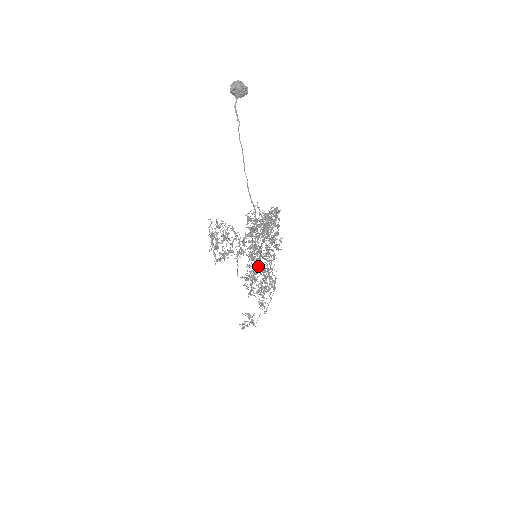
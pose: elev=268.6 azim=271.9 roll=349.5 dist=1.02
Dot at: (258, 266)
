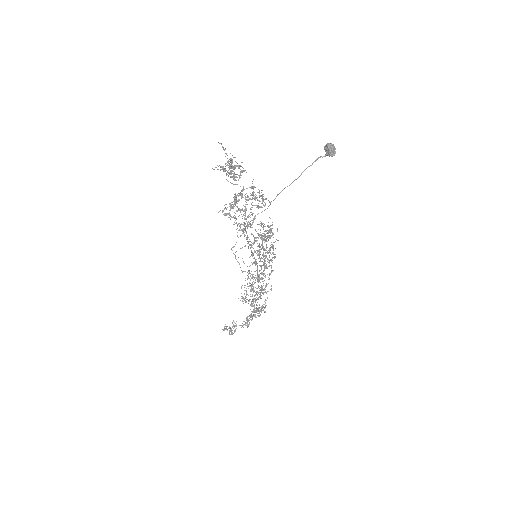
Dot at: (259, 278)
